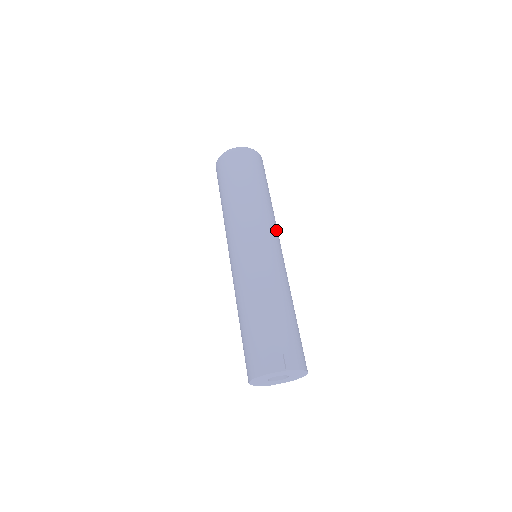
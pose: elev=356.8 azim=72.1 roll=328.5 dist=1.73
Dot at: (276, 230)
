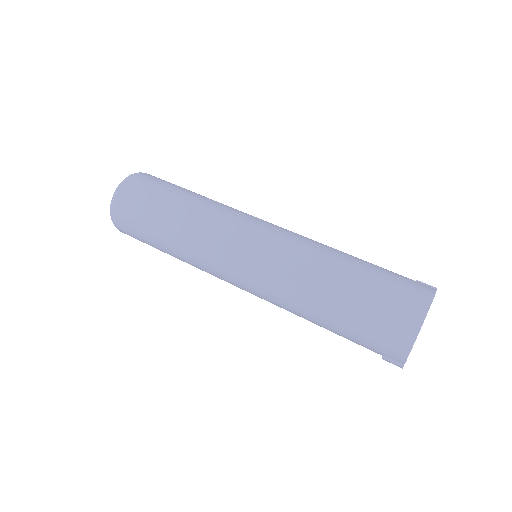
Dot at: occluded
